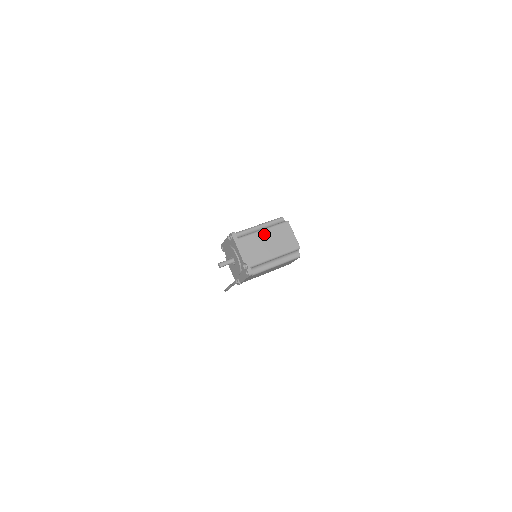
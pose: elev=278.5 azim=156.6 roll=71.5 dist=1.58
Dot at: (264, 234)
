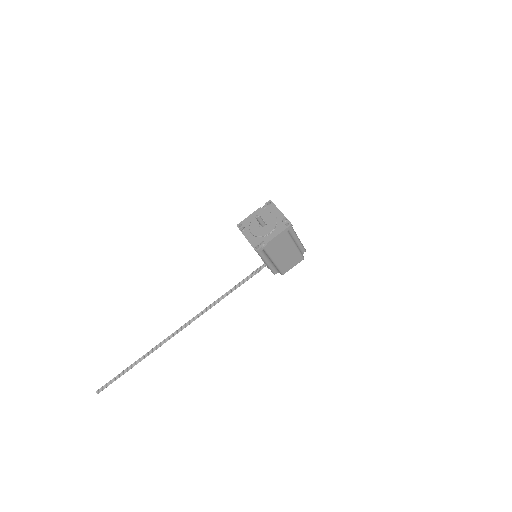
Dot at: occluded
